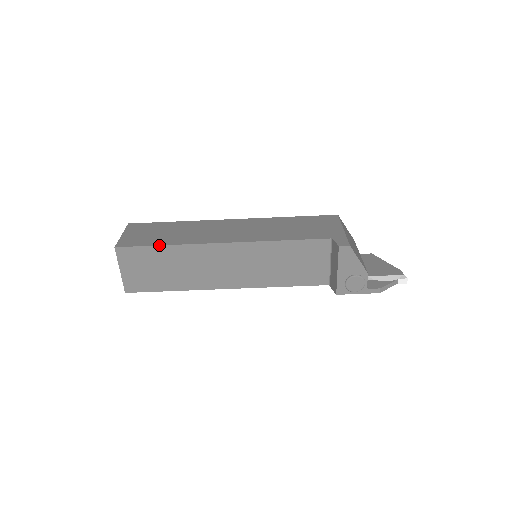
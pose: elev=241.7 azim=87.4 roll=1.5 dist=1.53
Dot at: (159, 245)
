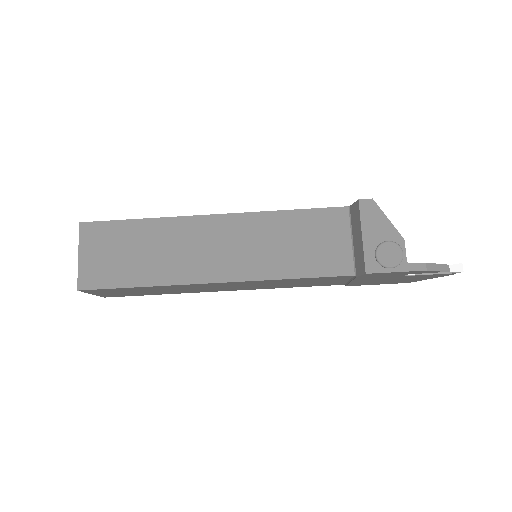
Dot at: (134, 219)
